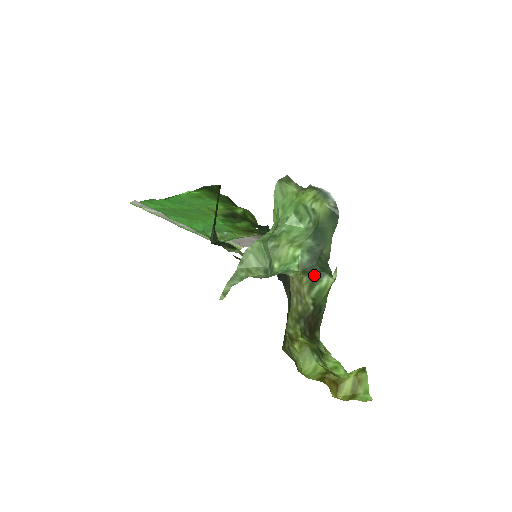
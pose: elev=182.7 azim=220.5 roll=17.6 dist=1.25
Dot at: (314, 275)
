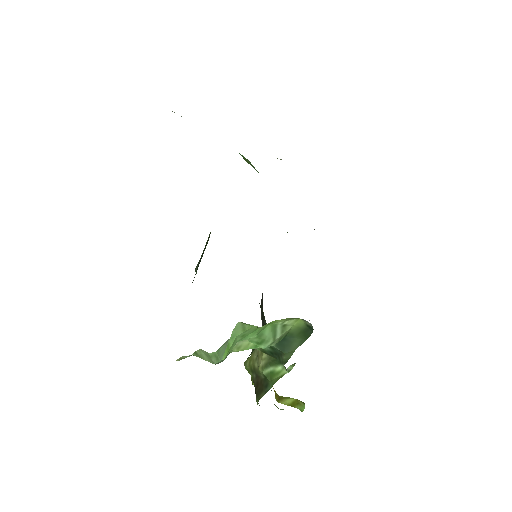
Dot at: (273, 358)
